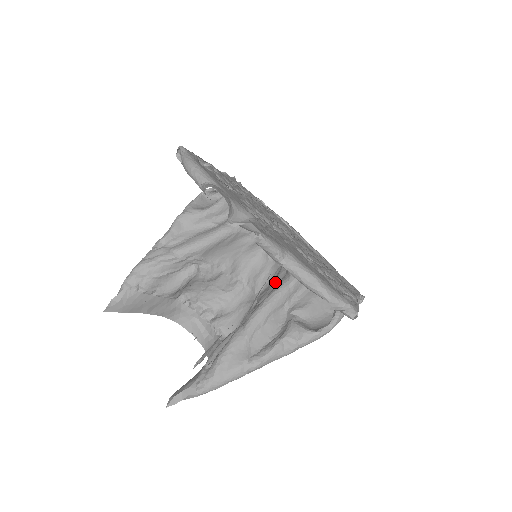
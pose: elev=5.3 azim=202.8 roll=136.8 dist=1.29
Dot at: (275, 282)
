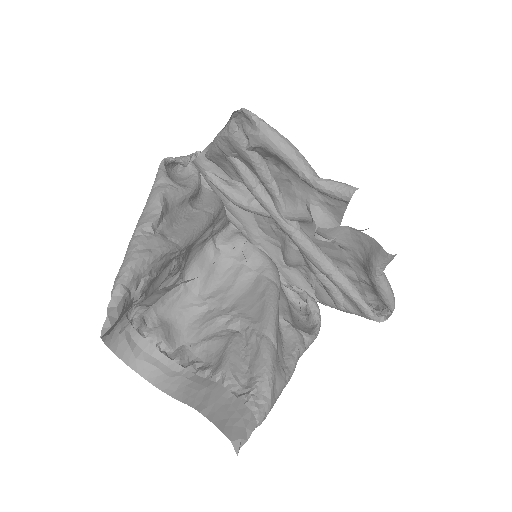
Dot at: (238, 284)
